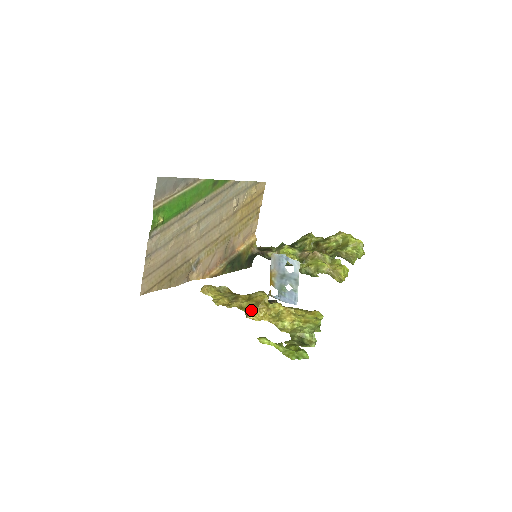
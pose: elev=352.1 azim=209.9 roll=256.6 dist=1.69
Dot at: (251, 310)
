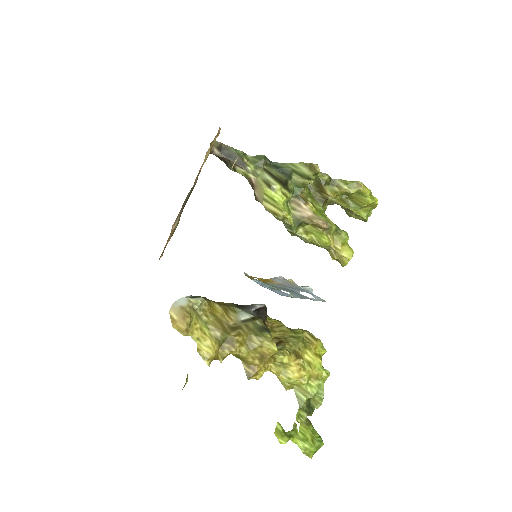
Dot at: (254, 367)
